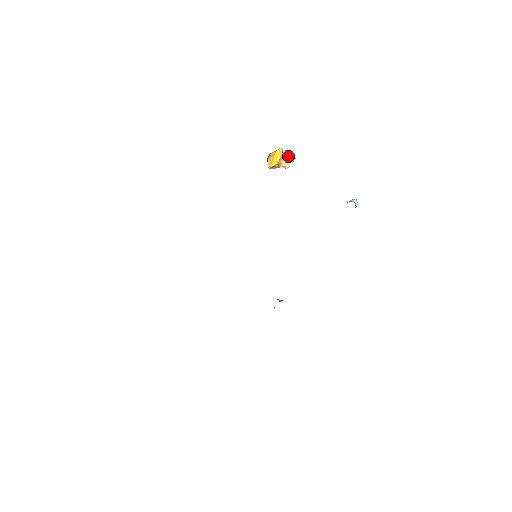
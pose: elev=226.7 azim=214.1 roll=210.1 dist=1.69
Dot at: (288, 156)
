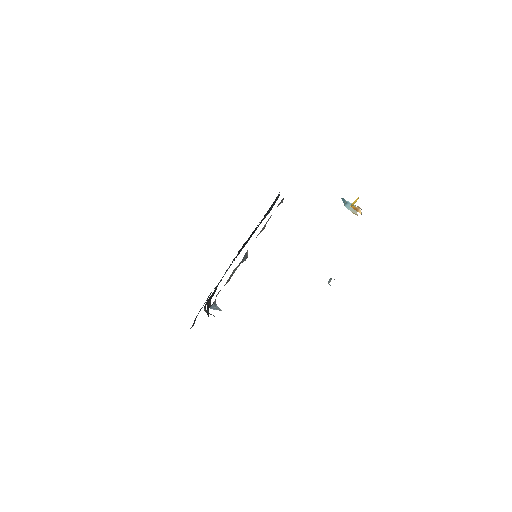
Dot at: (351, 207)
